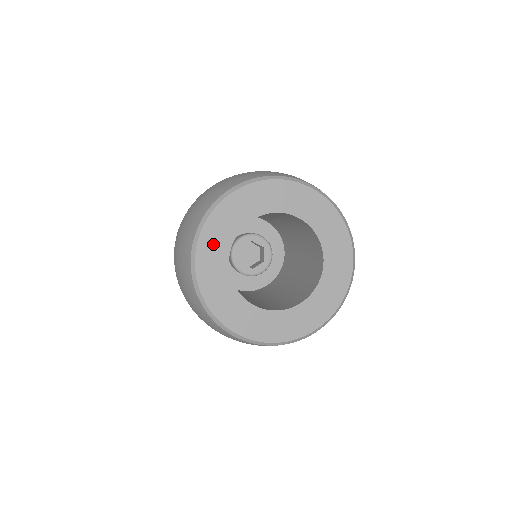
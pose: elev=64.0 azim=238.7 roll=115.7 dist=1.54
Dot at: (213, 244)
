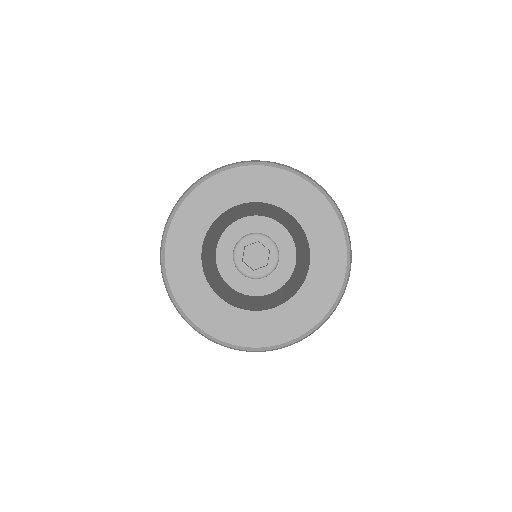
Dot at: (189, 223)
